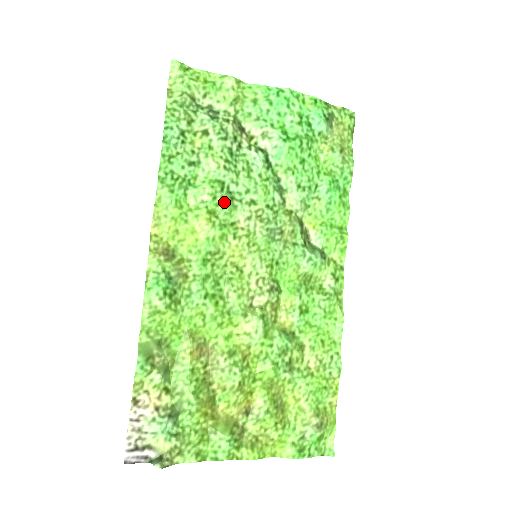
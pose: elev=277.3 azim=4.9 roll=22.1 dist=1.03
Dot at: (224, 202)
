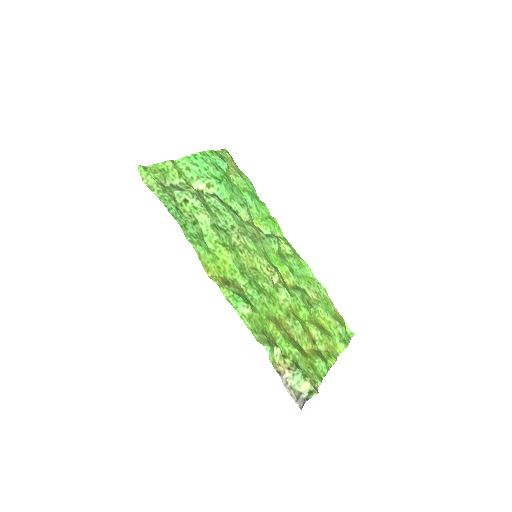
Dot at: (224, 235)
